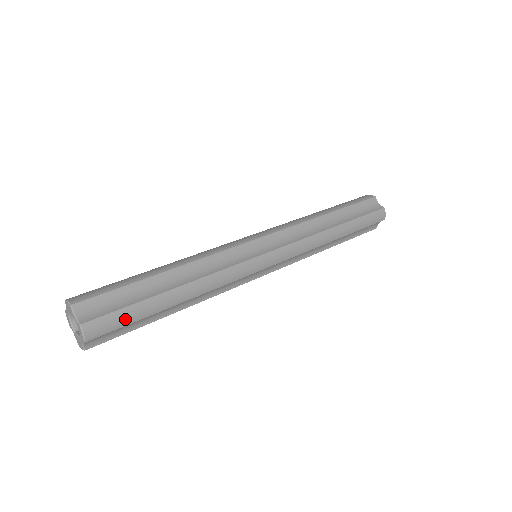
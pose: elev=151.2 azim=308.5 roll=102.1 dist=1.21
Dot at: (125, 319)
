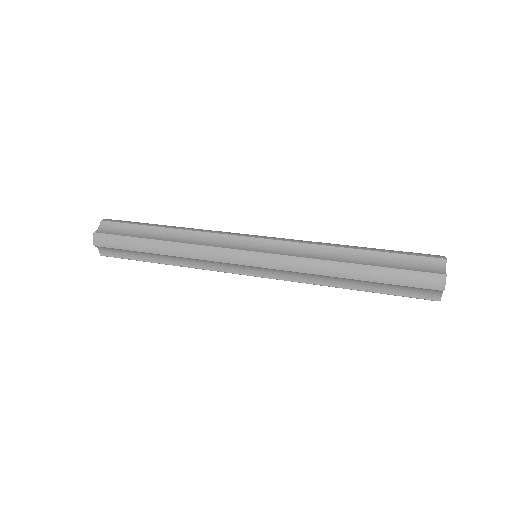
Dot at: (119, 244)
